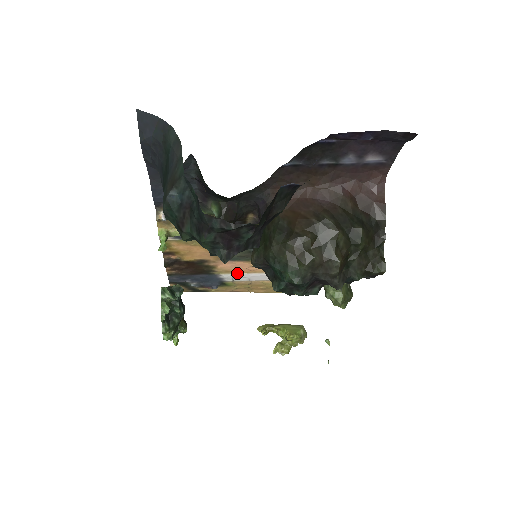
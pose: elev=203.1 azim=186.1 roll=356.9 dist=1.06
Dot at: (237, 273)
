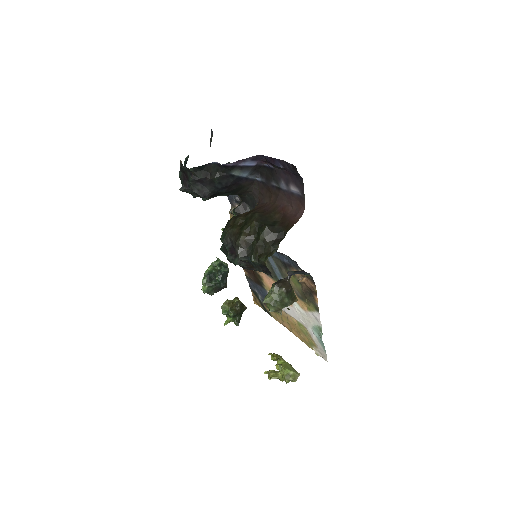
Dot at: occluded
